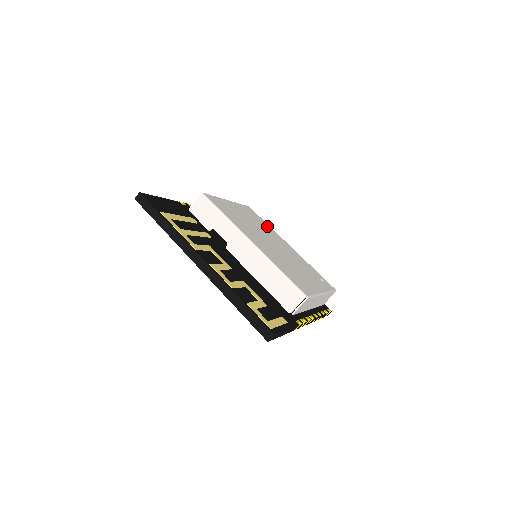
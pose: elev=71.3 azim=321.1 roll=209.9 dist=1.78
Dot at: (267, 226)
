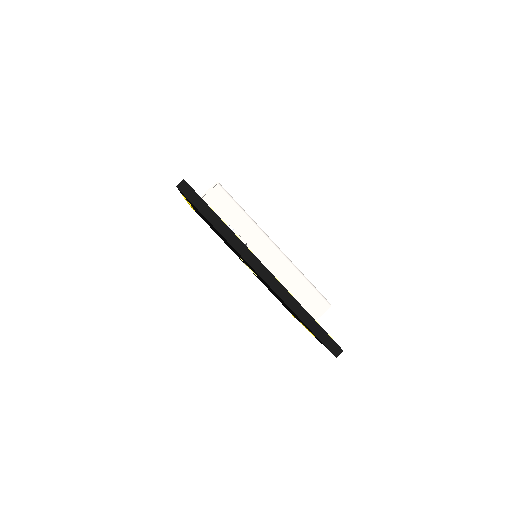
Dot at: occluded
